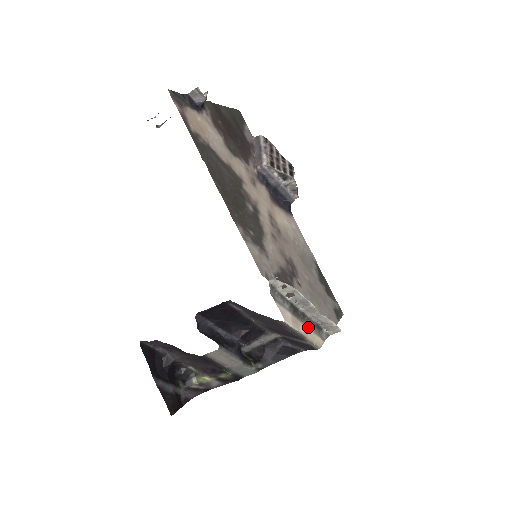
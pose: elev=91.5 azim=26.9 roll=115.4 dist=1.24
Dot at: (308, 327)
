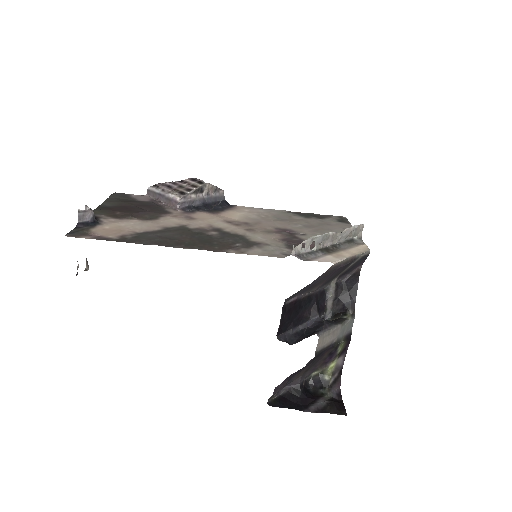
Dot at: (346, 249)
